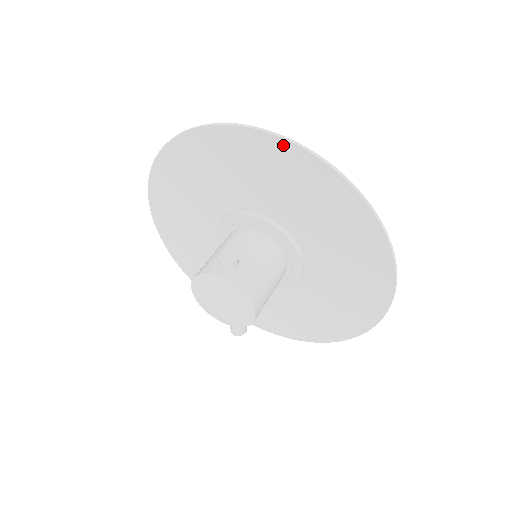
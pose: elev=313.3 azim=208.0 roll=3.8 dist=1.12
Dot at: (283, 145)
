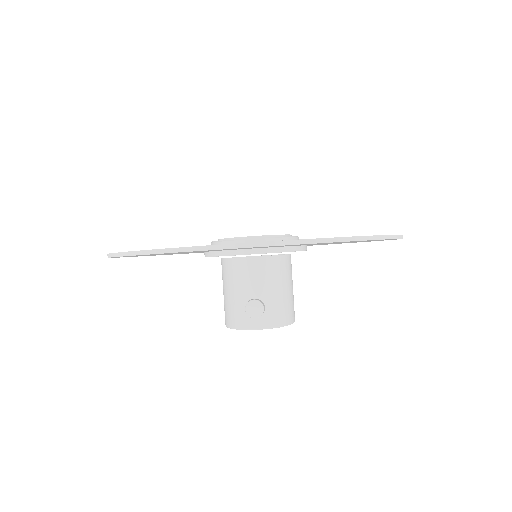
Dot at: occluded
